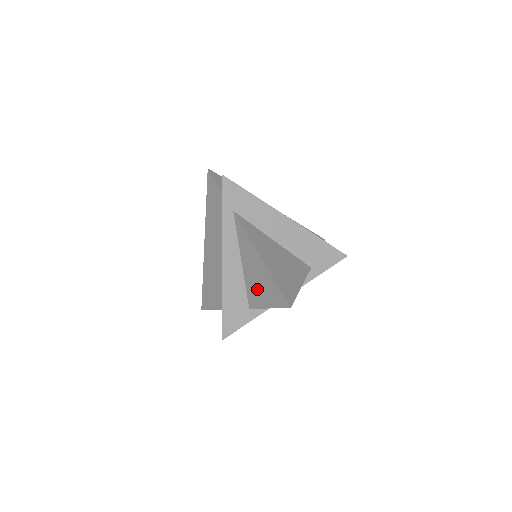
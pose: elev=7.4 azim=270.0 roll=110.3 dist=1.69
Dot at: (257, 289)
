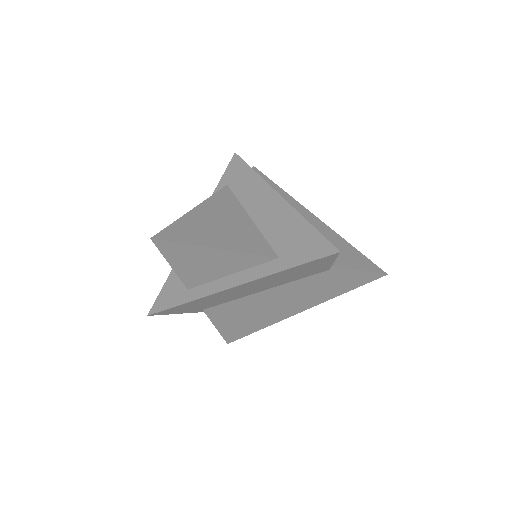
Dot at: occluded
